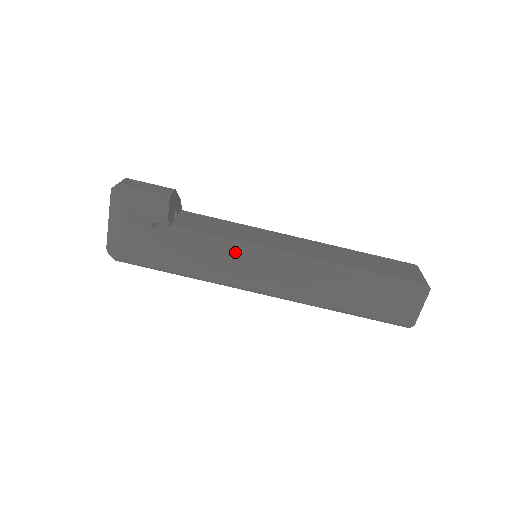
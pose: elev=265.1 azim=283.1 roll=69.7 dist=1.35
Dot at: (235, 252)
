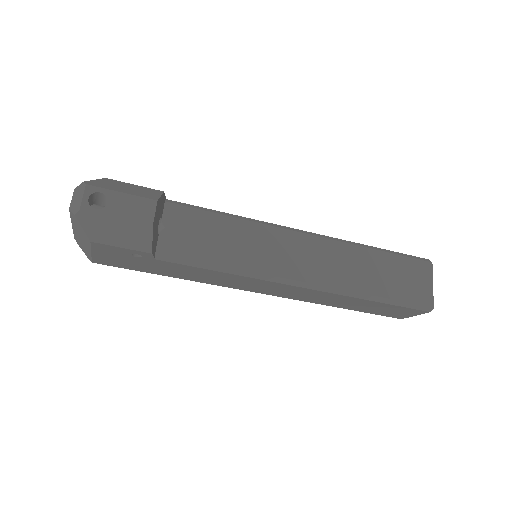
Dot at: (233, 277)
